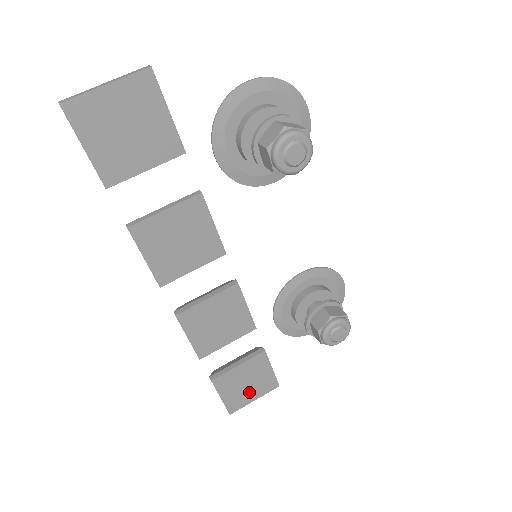
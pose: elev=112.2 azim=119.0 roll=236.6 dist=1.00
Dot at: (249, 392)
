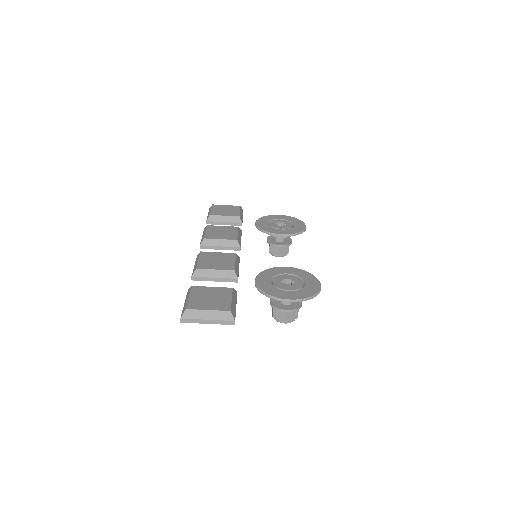
Dot at: occluded
